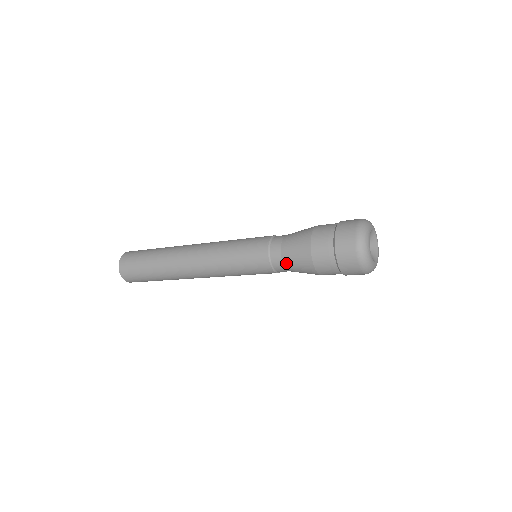
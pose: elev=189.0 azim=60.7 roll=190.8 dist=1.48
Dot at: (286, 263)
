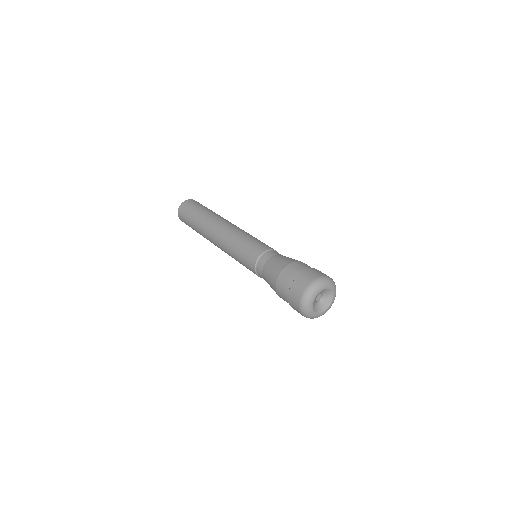
Dot at: occluded
